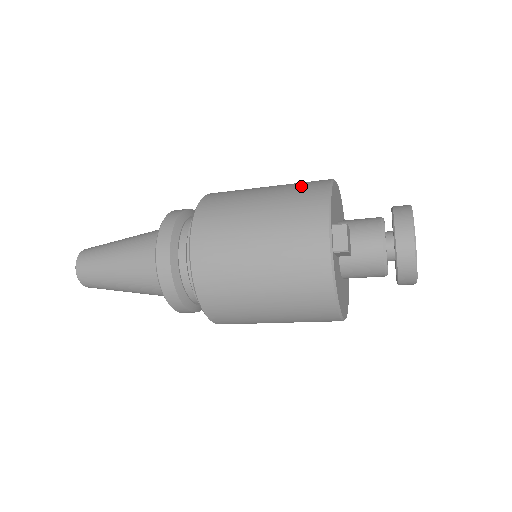
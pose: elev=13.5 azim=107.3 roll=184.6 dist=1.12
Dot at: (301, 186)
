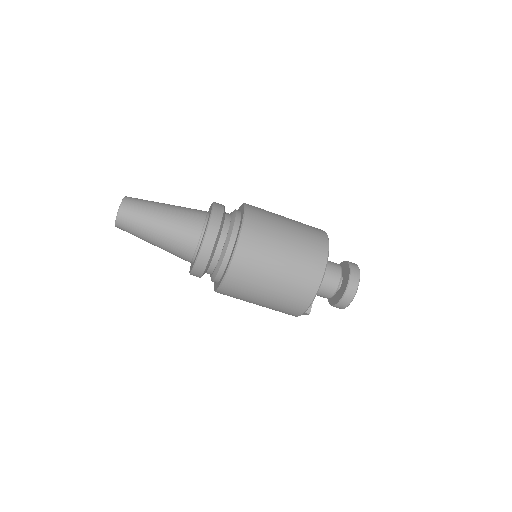
Dot at: occluded
